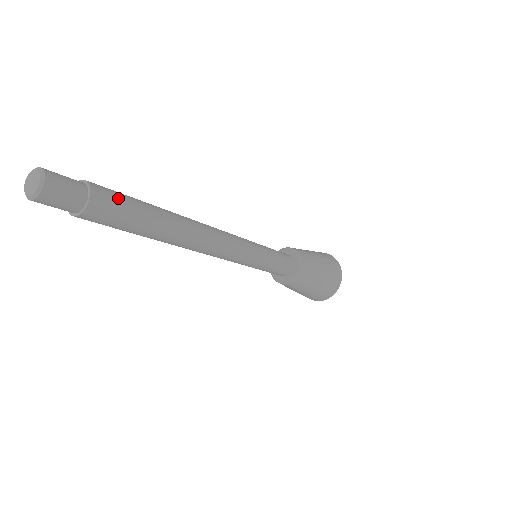
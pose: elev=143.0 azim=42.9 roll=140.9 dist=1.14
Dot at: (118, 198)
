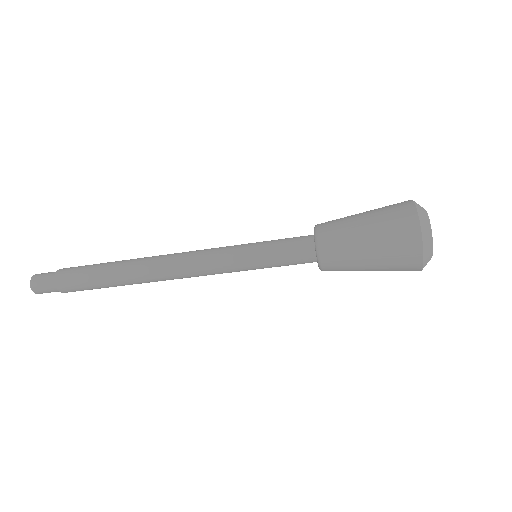
Dot at: (78, 267)
